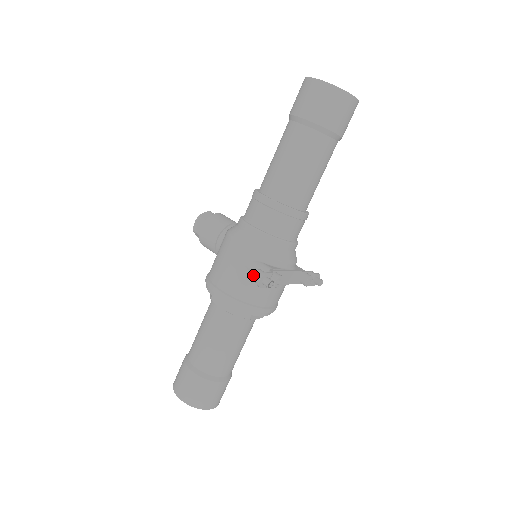
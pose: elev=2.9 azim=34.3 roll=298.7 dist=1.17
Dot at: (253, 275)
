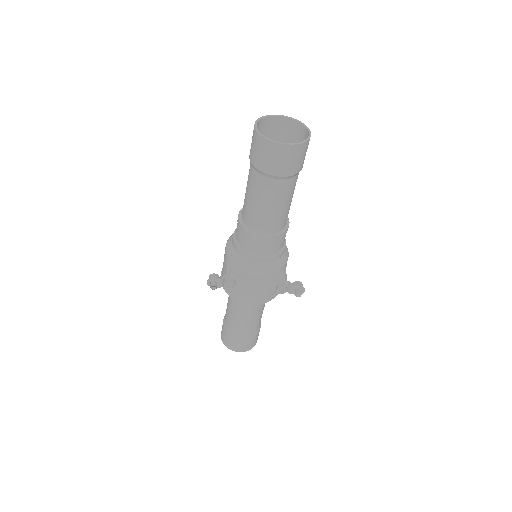
Dot at: (209, 276)
